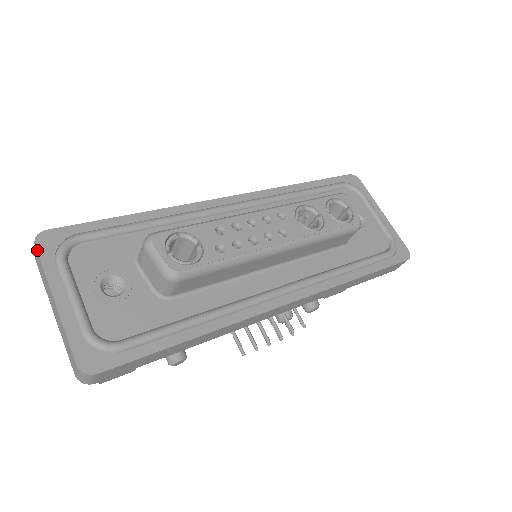
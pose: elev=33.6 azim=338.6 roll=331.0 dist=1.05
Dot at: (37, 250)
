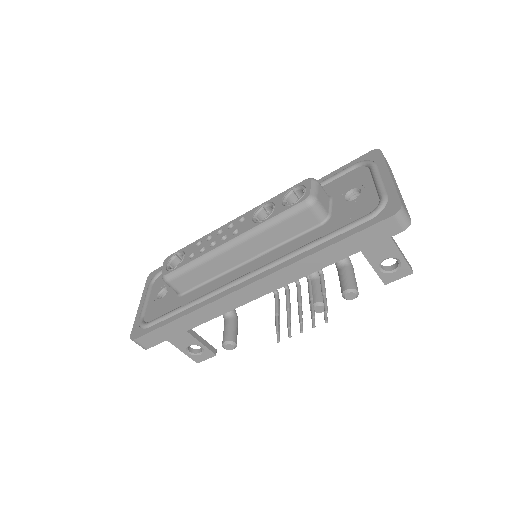
Dot at: (146, 282)
